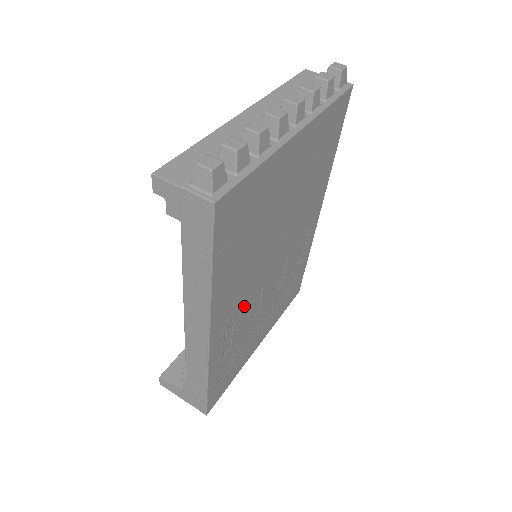
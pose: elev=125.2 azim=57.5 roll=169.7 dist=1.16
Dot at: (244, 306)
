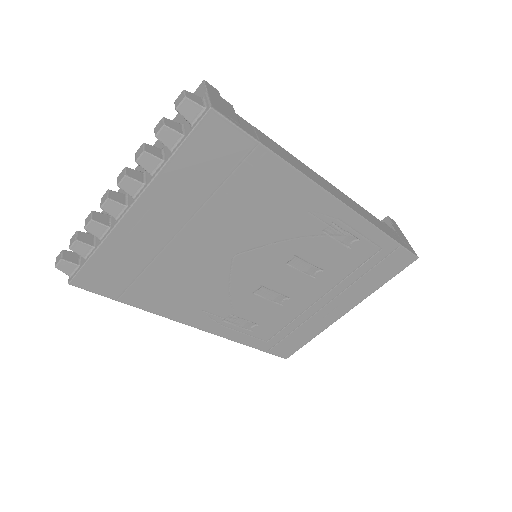
Dot at: (237, 303)
